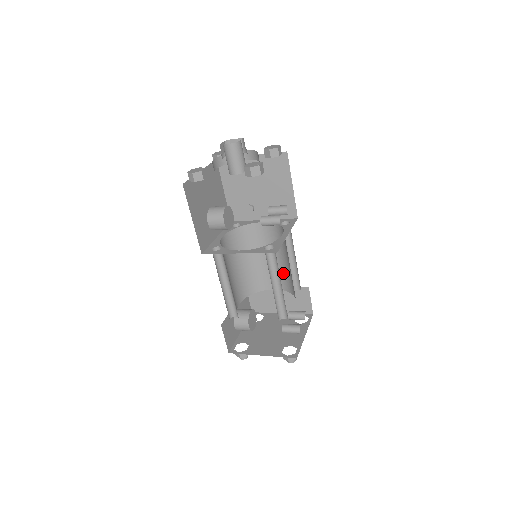
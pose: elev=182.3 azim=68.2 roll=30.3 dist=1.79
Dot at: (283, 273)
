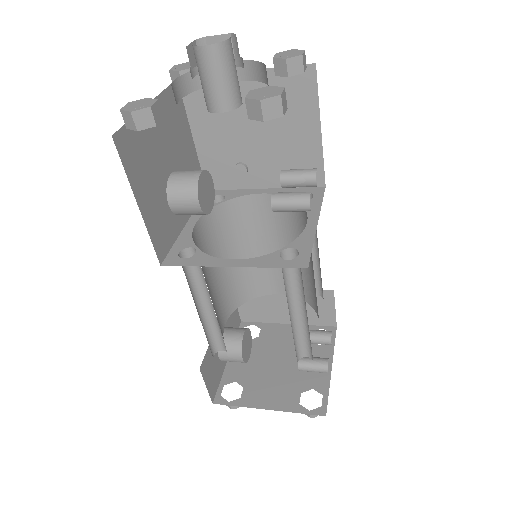
Dot at: occluded
